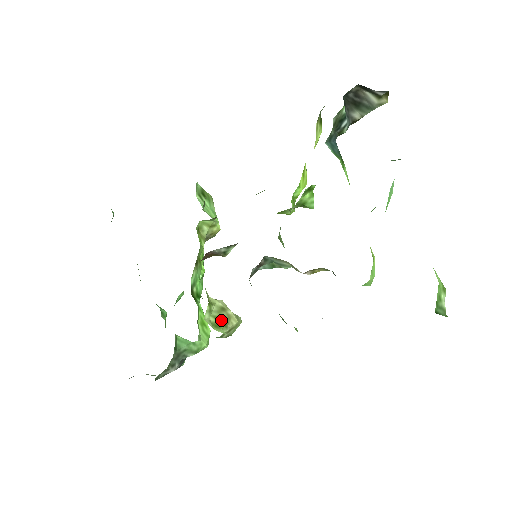
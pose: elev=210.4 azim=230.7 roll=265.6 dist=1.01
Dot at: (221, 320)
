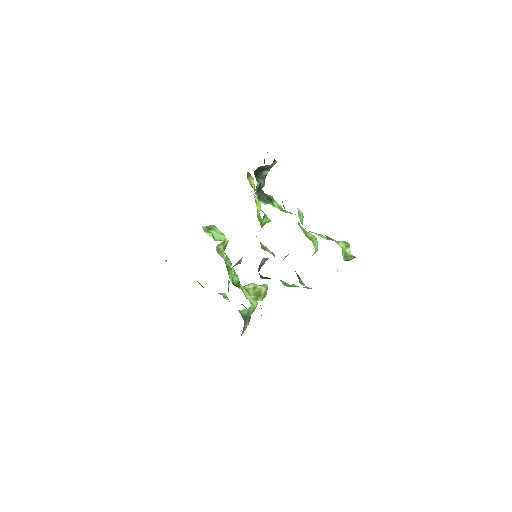
Dot at: (257, 294)
